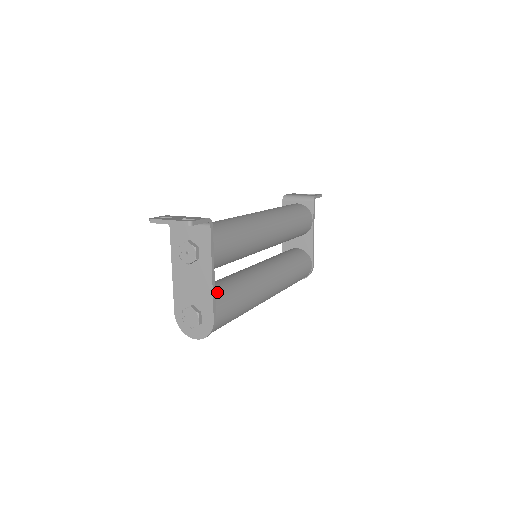
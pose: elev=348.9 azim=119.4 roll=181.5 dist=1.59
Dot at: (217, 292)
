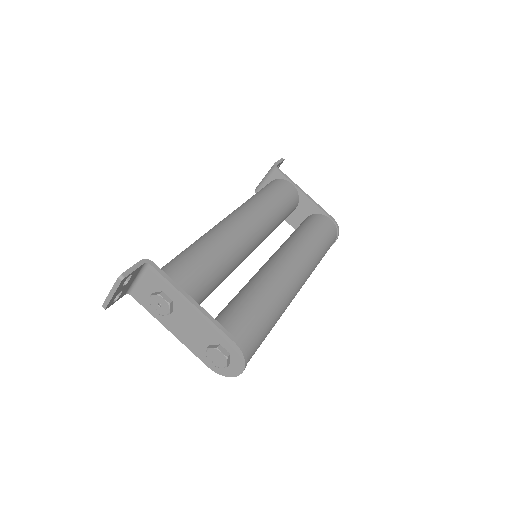
Dot at: (223, 315)
